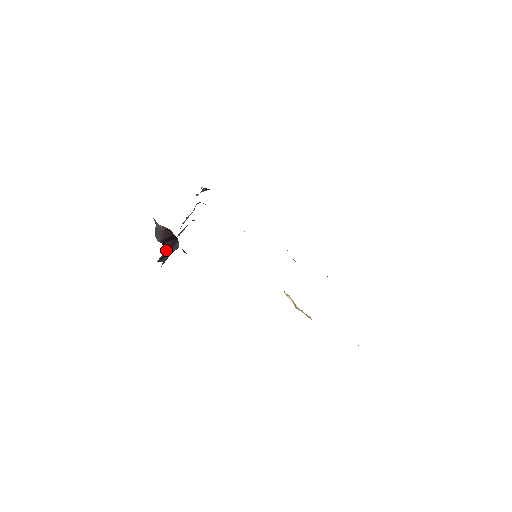
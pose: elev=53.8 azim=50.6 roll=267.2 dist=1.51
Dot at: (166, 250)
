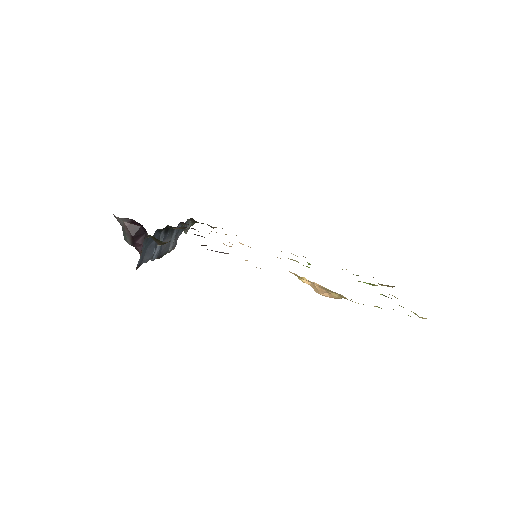
Dot at: (140, 252)
